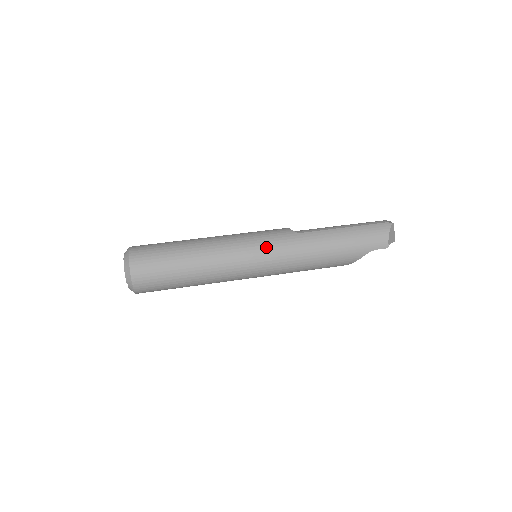
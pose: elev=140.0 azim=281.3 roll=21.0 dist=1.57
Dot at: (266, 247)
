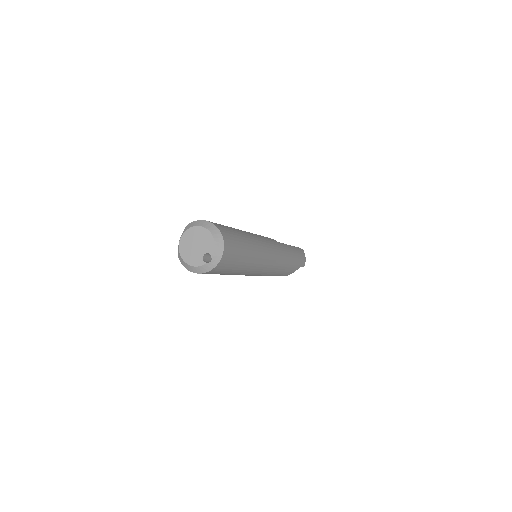
Dot at: (274, 248)
